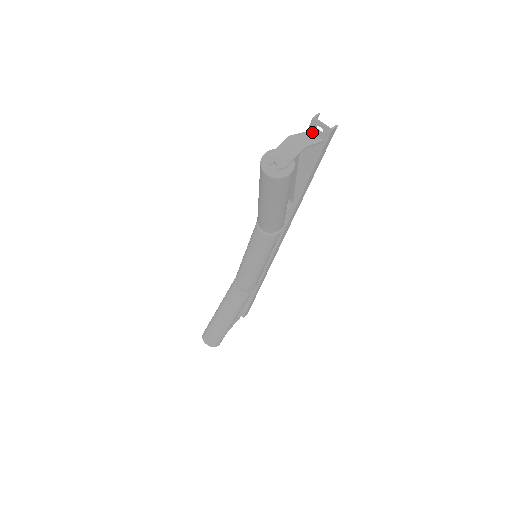
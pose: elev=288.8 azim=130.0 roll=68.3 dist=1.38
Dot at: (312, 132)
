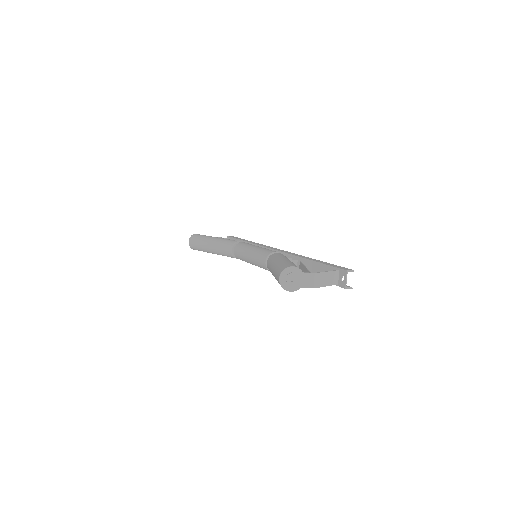
Dot at: (339, 272)
